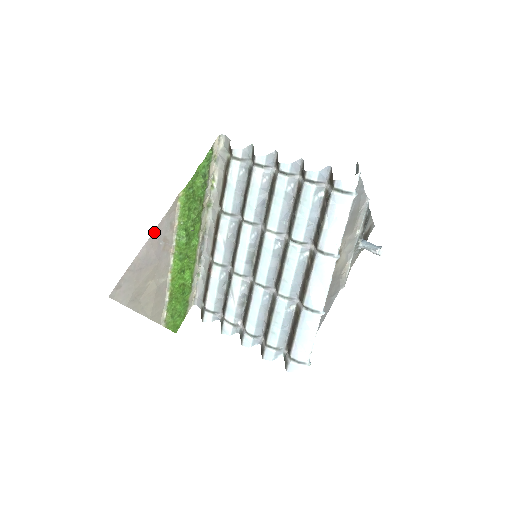
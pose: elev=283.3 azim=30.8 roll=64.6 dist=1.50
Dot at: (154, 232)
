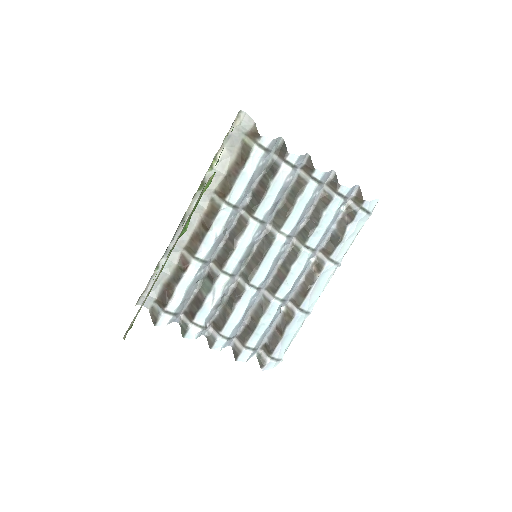
Dot at: occluded
